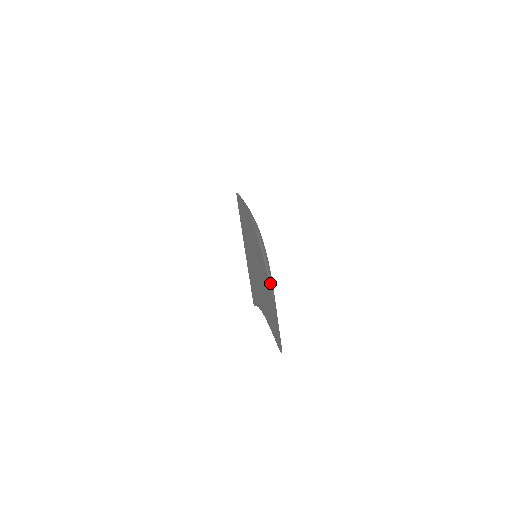
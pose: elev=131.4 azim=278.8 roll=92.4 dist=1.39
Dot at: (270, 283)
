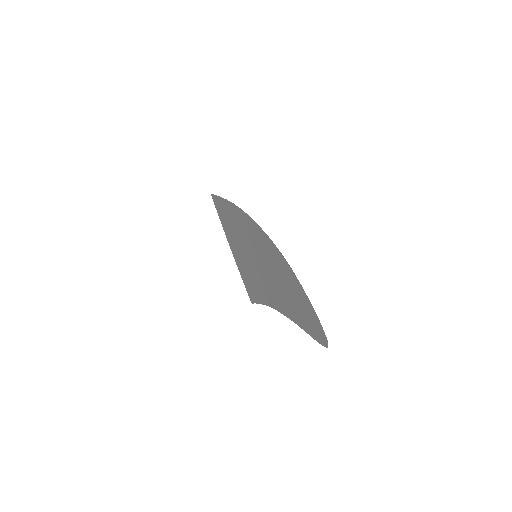
Dot at: occluded
